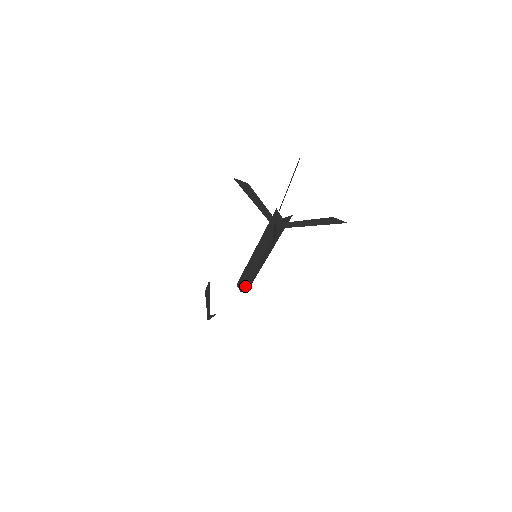
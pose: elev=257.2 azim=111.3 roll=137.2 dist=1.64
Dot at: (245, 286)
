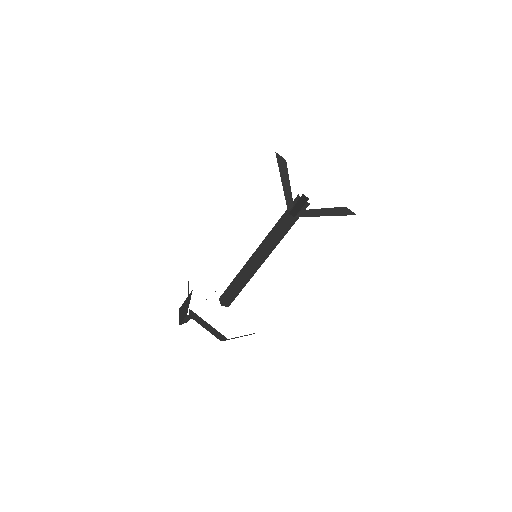
Dot at: (229, 297)
